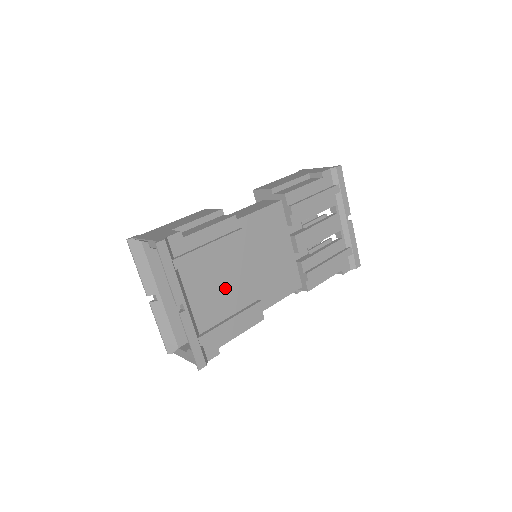
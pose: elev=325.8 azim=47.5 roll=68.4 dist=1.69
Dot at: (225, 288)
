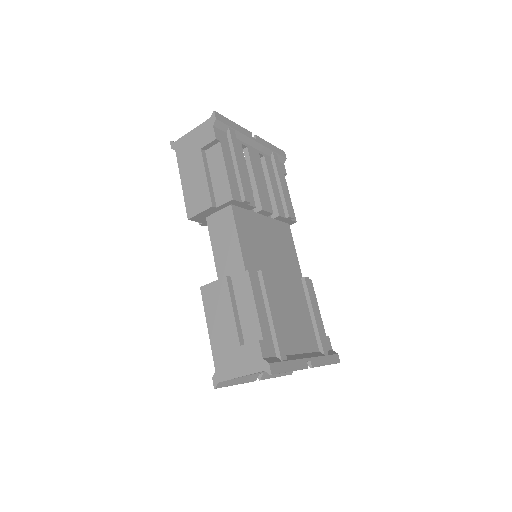
Dot at: (294, 310)
